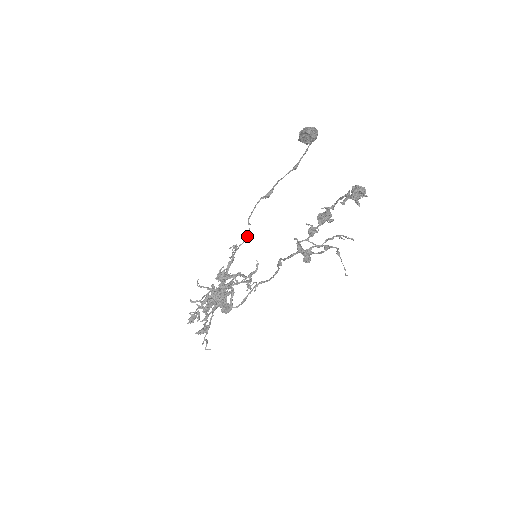
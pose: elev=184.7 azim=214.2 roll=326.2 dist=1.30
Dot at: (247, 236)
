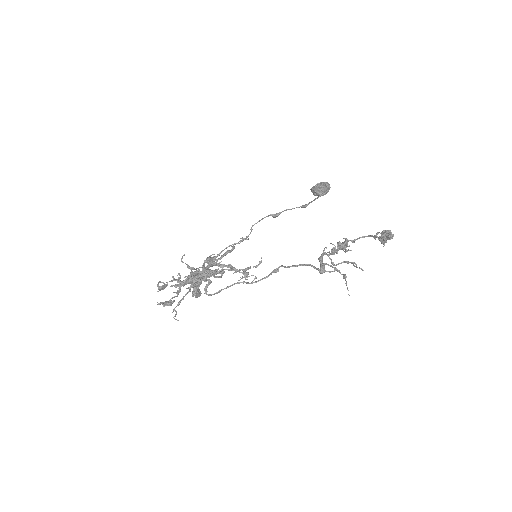
Dot at: (244, 239)
